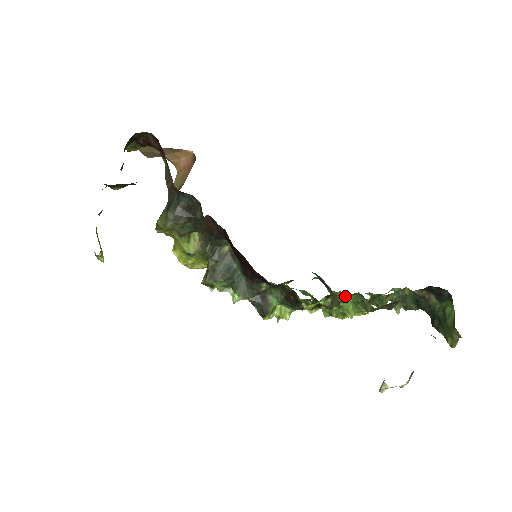
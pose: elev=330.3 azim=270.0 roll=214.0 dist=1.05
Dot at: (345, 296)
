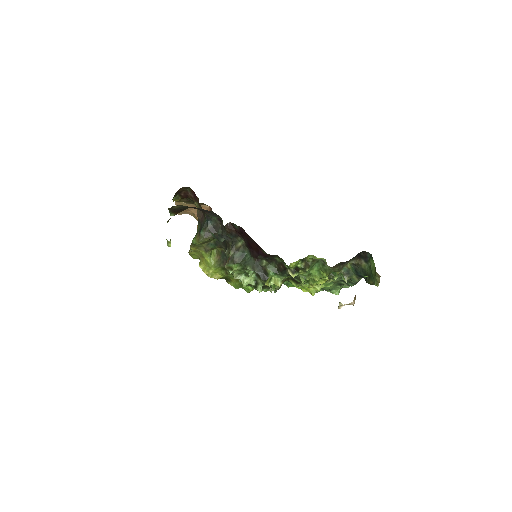
Dot at: (312, 261)
